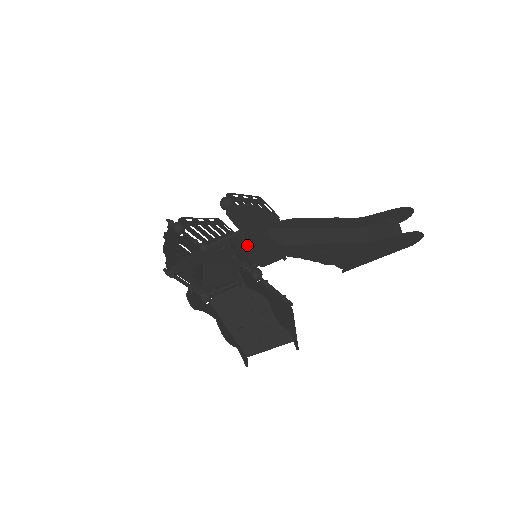
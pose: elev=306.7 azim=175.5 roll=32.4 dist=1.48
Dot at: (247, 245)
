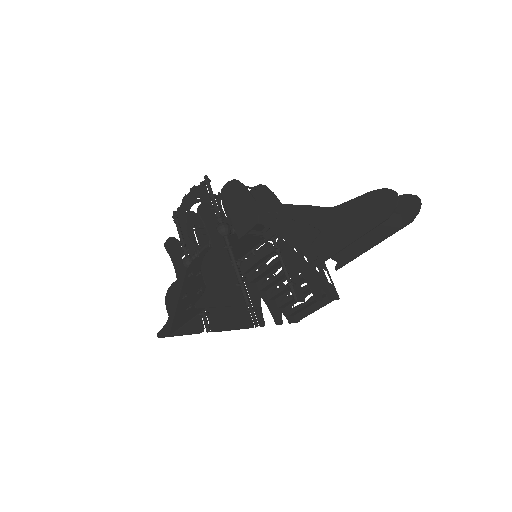
Dot at: (232, 199)
